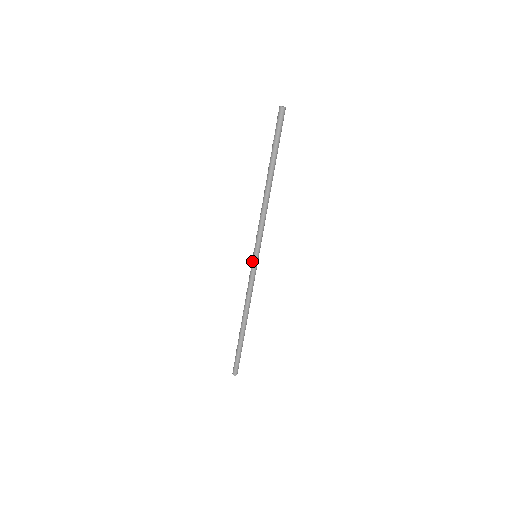
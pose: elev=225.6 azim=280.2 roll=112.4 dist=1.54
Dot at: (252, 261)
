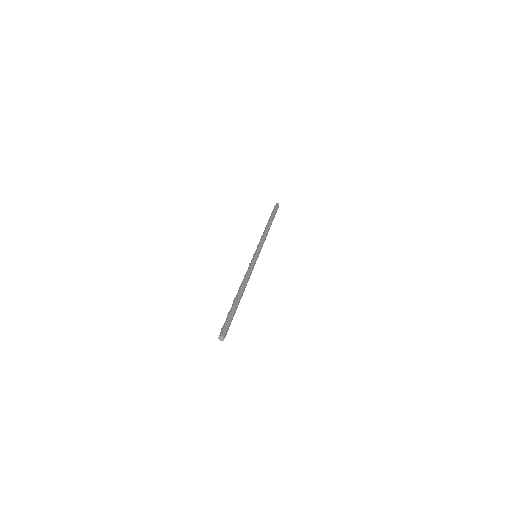
Dot at: (254, 256)
